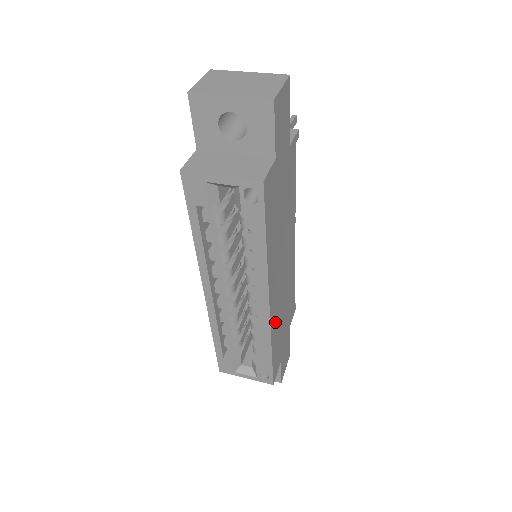
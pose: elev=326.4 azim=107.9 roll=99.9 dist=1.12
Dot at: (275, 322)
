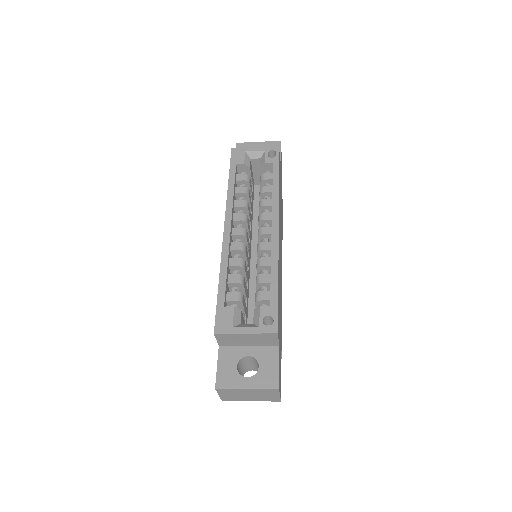
Dot at: (279, 264)
